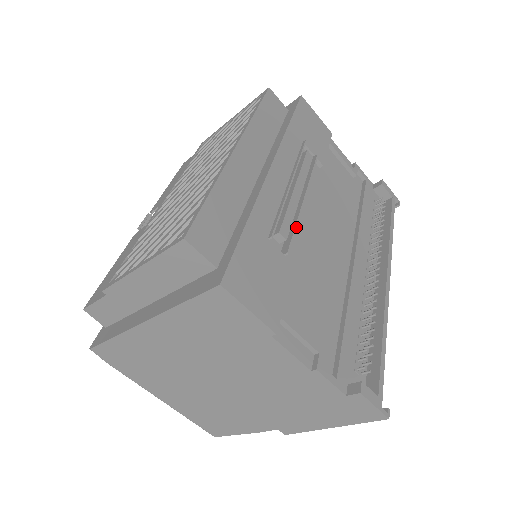
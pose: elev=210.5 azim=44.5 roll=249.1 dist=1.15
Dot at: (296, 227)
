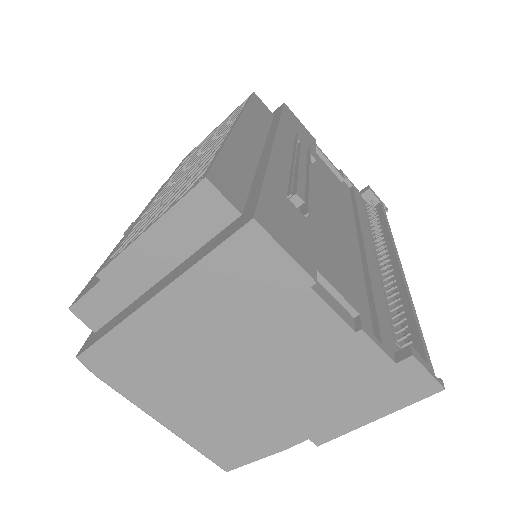
Dot at: (309, 195)
